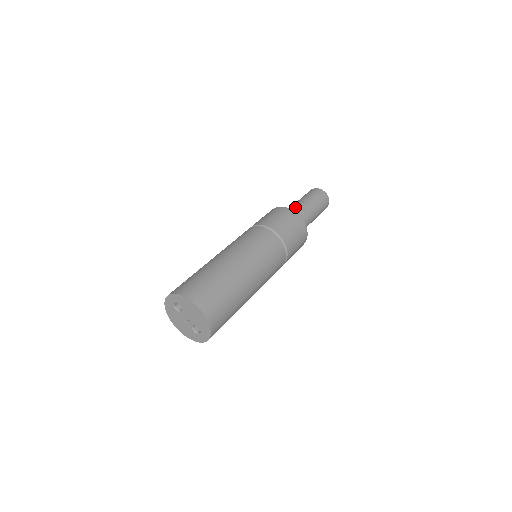
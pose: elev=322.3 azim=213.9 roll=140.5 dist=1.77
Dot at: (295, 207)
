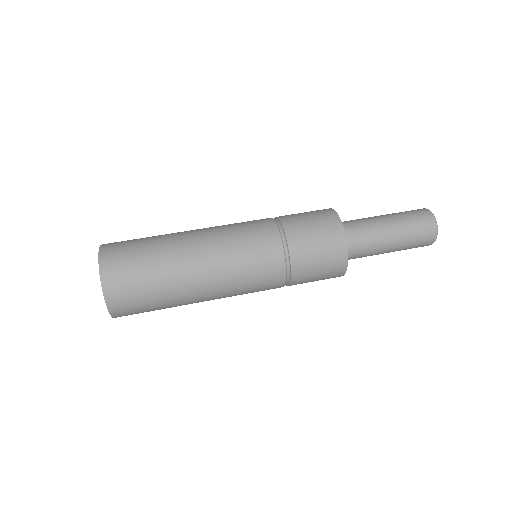
Dot at: (363, 220)
